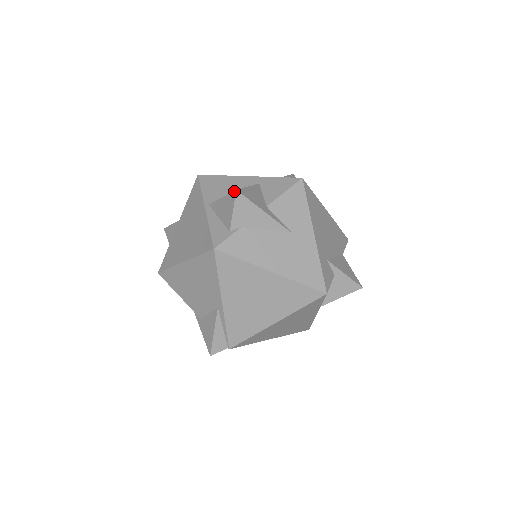
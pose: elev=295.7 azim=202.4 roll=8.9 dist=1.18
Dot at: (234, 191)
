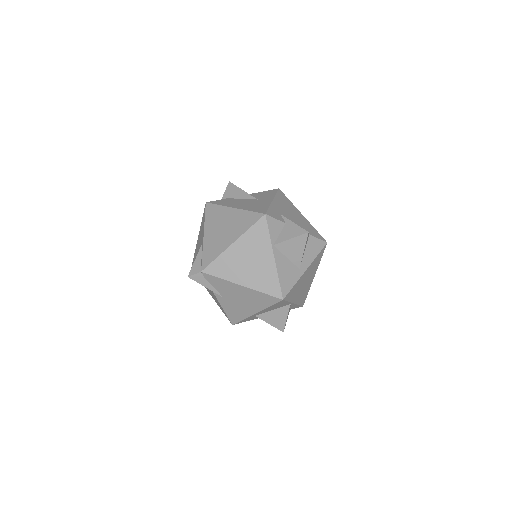
Dot at: (229, 183)
